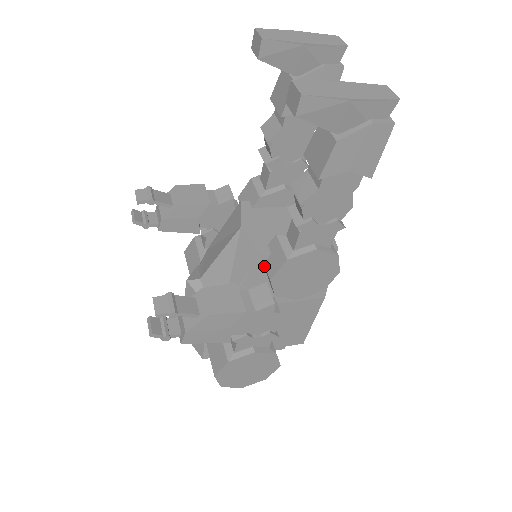
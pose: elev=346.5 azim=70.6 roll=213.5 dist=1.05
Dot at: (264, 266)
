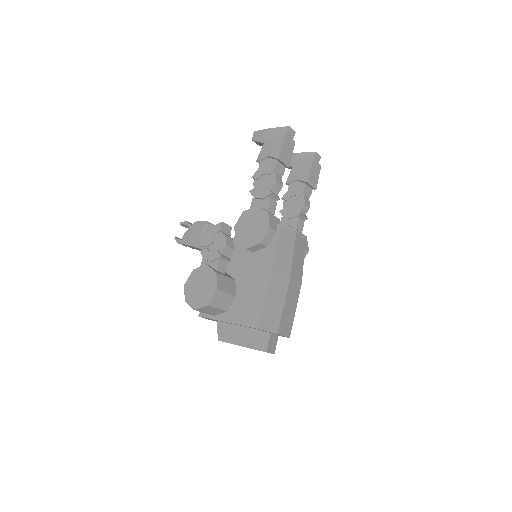
Dot at: occluded
